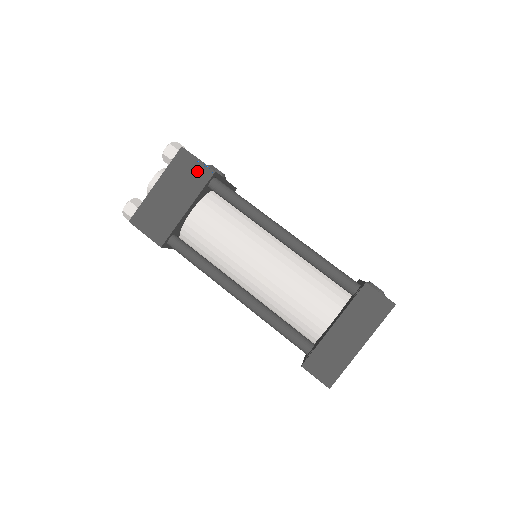
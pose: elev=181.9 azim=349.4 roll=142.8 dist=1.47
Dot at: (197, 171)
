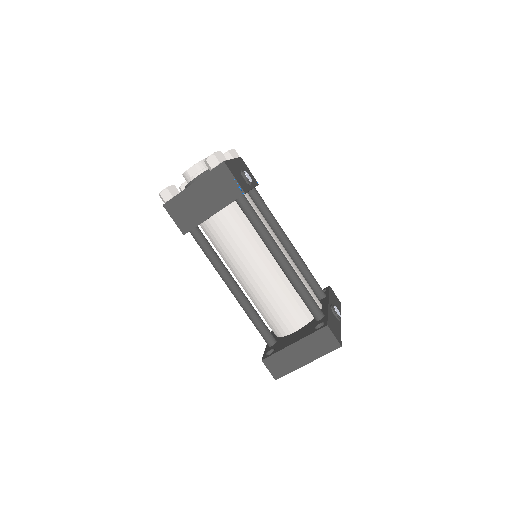
Dot at: (230, 187)
